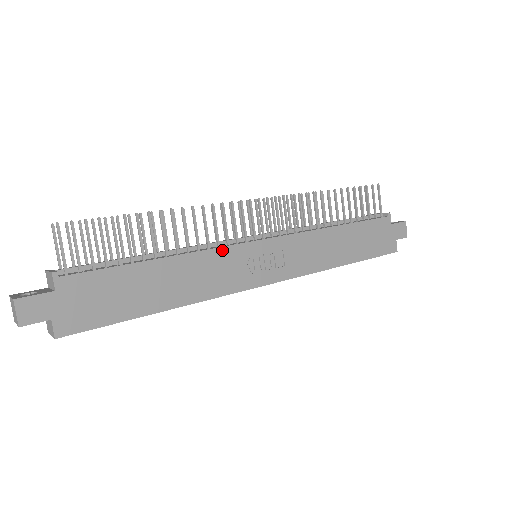
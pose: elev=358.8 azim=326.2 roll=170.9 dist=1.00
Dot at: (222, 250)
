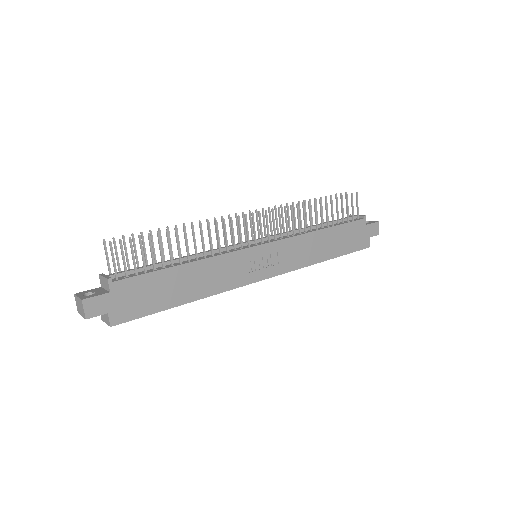
Dot at: (230, 255)
